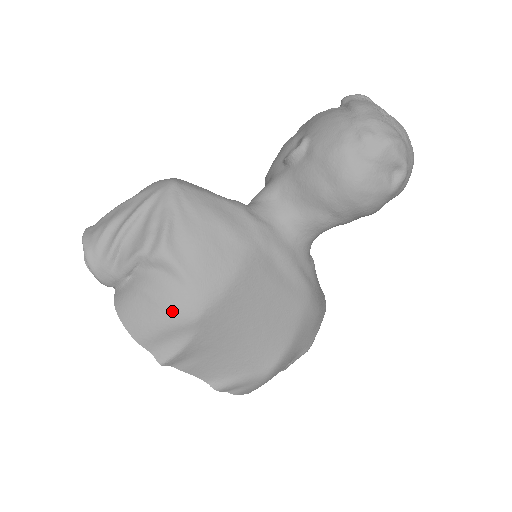
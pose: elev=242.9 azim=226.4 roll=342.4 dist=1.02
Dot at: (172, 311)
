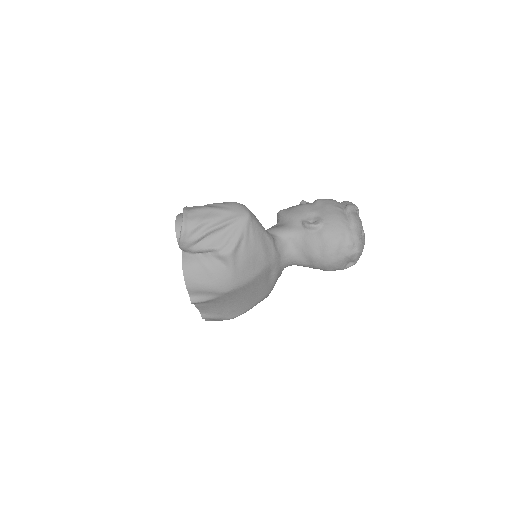
Dot at: (217, 284)
